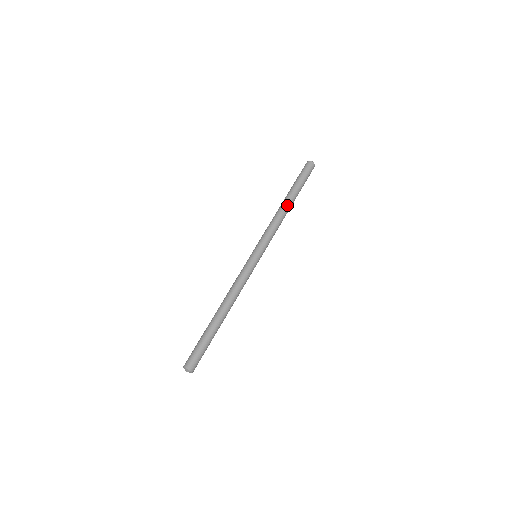
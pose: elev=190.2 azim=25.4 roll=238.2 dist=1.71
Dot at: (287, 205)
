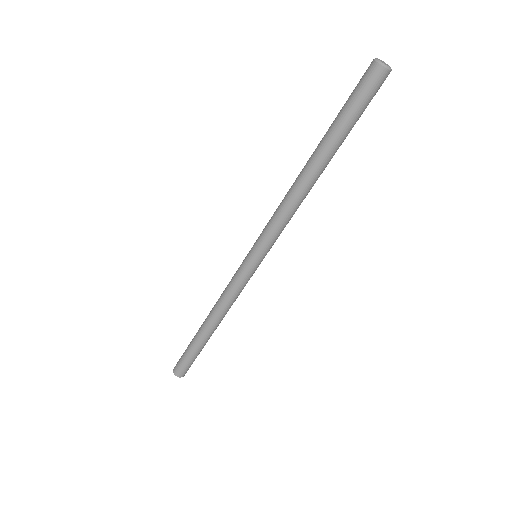
Dot at: (313, 176)
